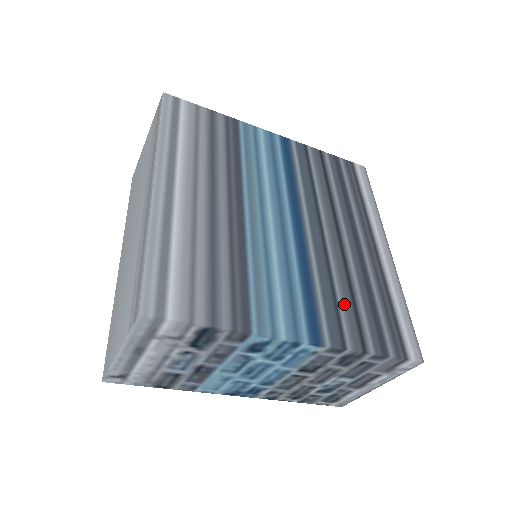
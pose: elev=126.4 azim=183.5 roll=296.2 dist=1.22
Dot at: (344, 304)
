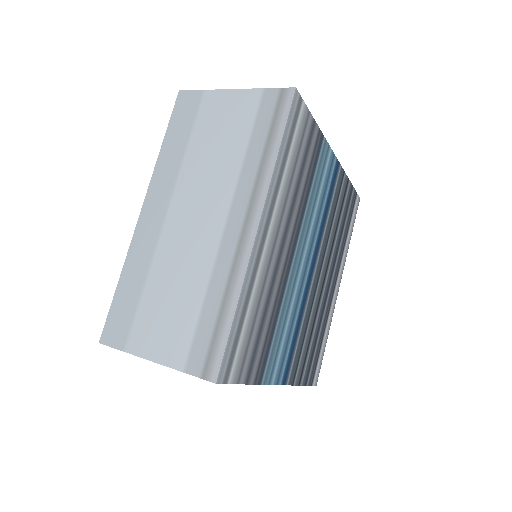
Dot at: (305, 346)
